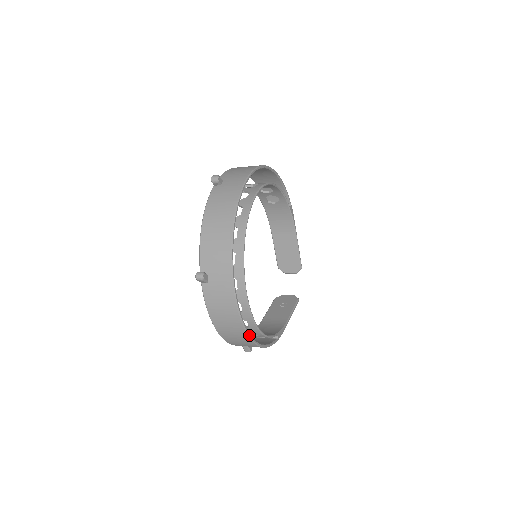
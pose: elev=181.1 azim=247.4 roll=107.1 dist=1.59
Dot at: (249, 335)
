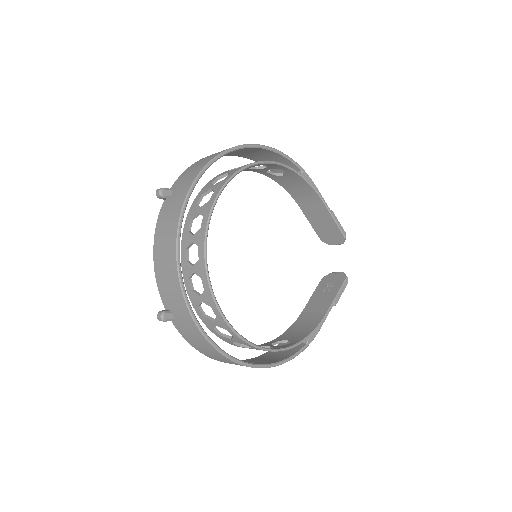
Dot at: (244, 364)
